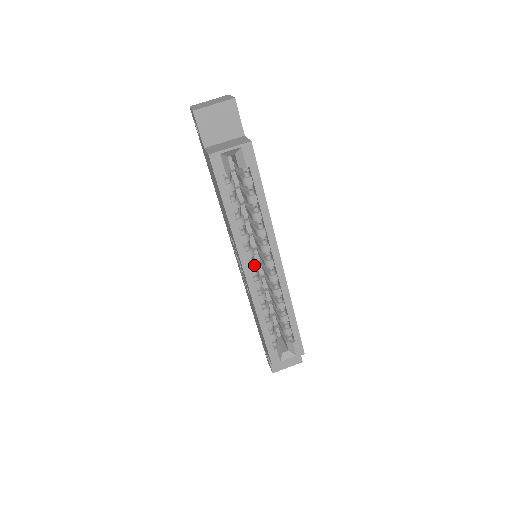
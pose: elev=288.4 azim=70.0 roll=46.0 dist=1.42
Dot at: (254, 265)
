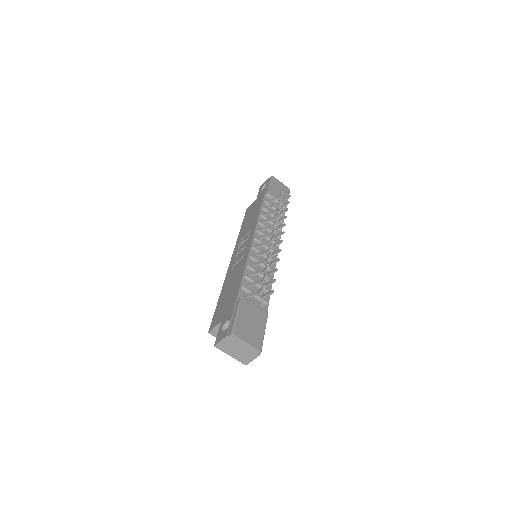
Dot at: occluded
